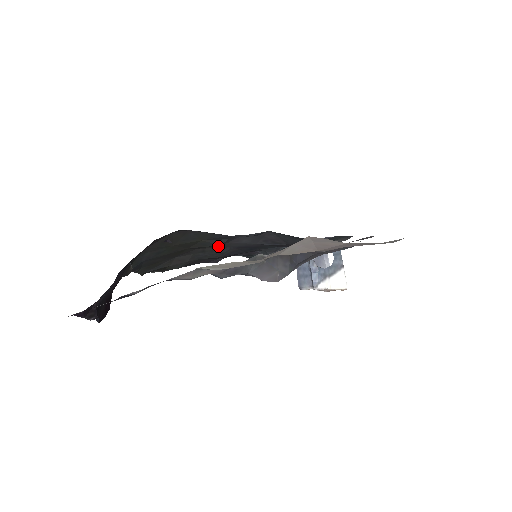
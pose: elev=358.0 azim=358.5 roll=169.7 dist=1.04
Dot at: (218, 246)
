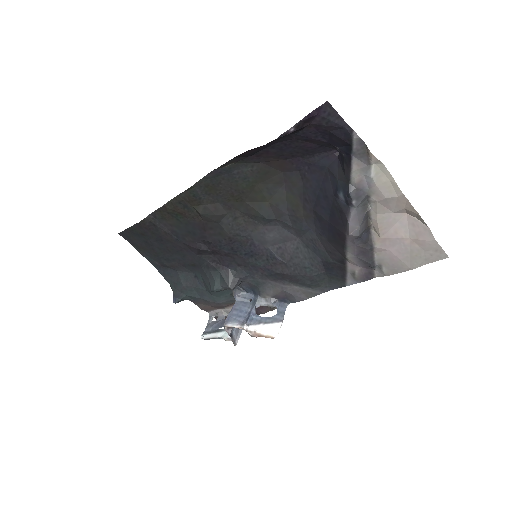
Dot at: (250, 224)
